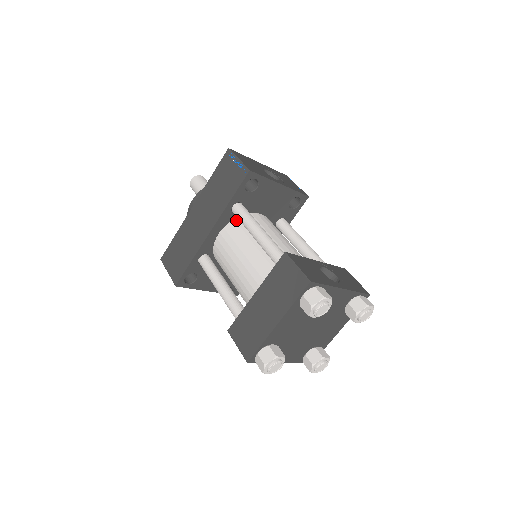
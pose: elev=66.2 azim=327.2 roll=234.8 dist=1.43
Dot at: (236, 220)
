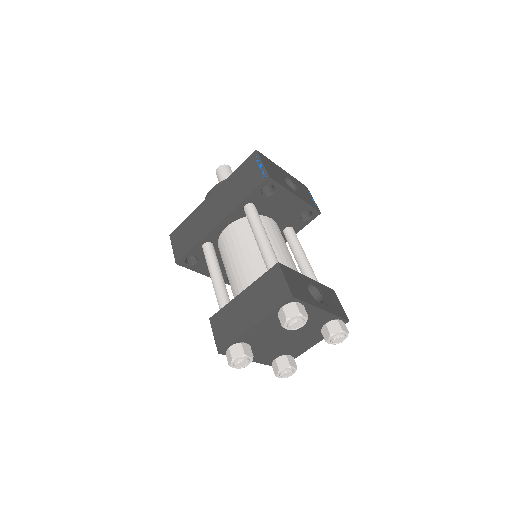
Dot at: (246, 218)
